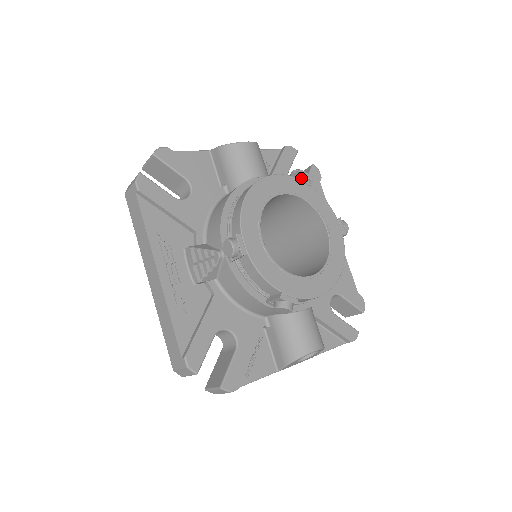
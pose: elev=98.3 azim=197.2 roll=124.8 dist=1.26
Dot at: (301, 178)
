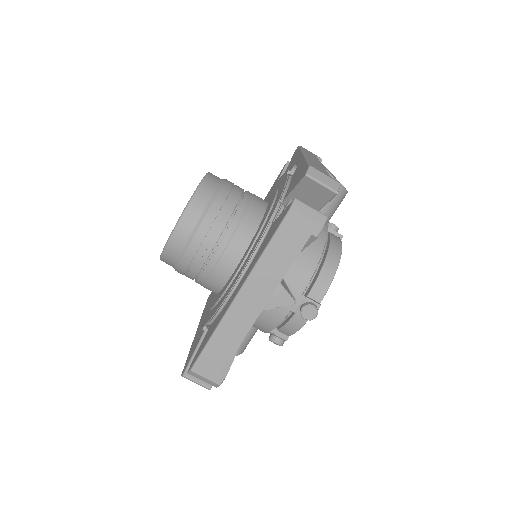
Dot at: occluded
